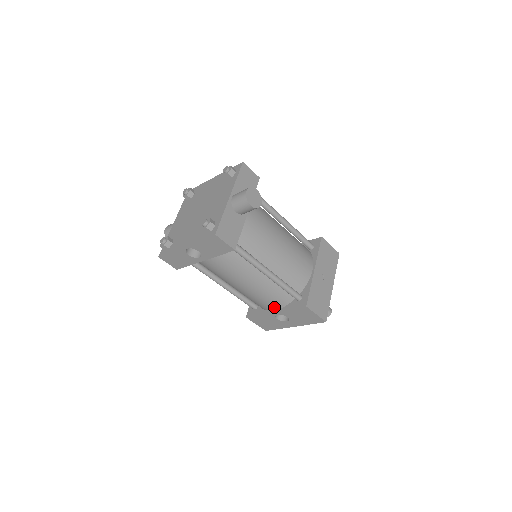
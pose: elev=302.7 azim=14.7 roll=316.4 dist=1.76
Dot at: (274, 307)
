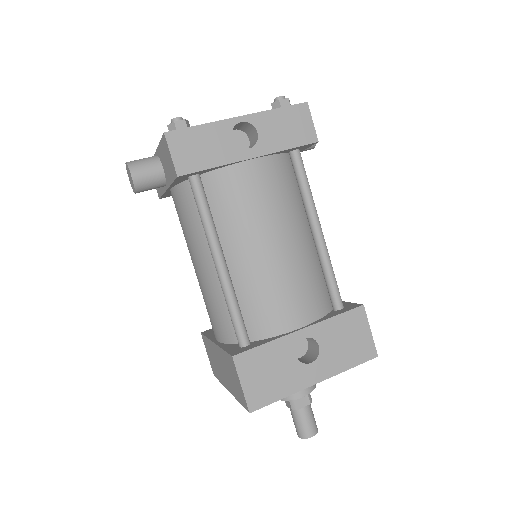
Dot at: (302, 318)
